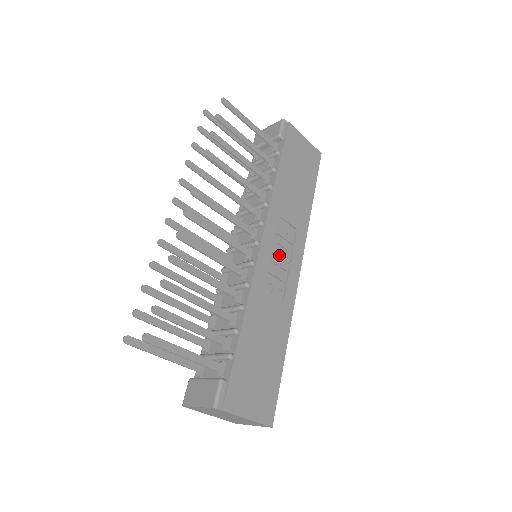
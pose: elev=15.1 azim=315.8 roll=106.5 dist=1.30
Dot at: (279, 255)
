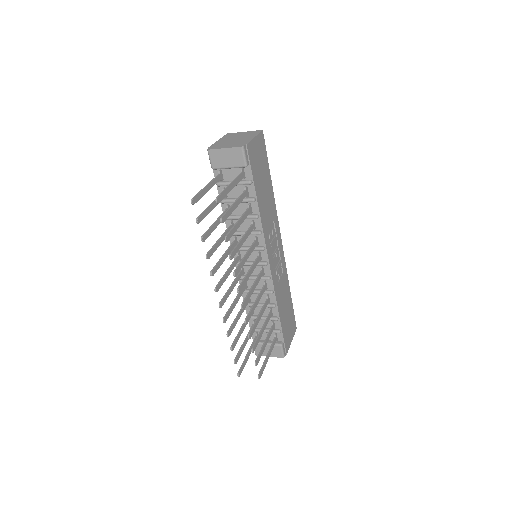
Dot at: (275, 253)
